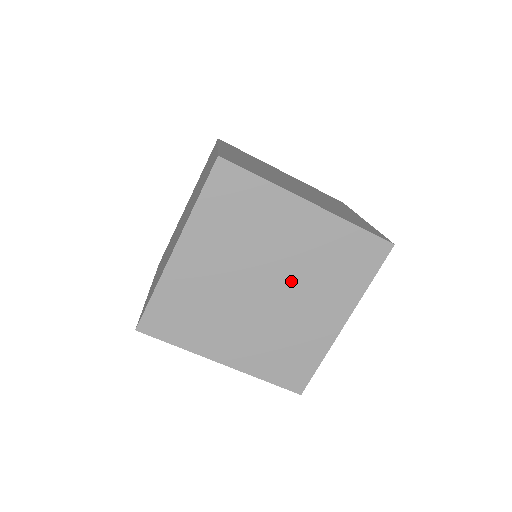
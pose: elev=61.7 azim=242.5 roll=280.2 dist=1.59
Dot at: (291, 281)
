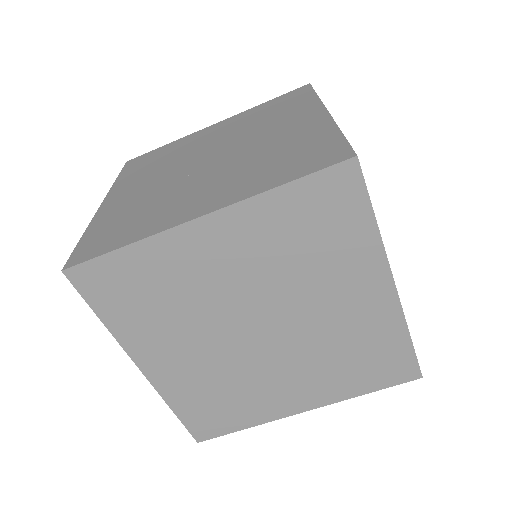
Dot at: (280, 301)
